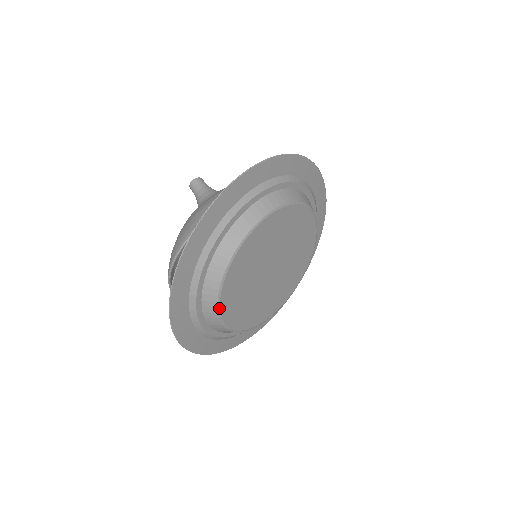
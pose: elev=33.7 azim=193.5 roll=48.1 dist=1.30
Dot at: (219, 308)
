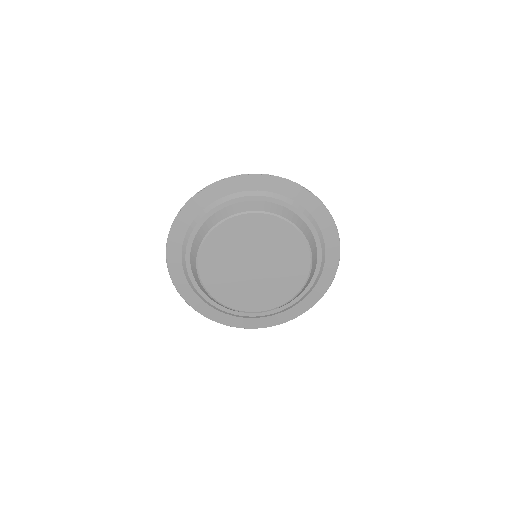
Dot at: (210, 231)
